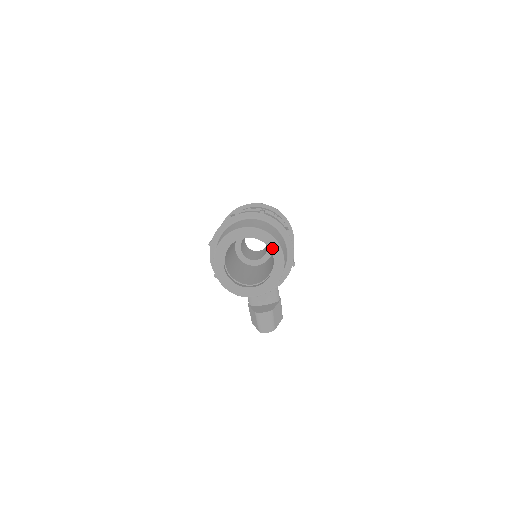
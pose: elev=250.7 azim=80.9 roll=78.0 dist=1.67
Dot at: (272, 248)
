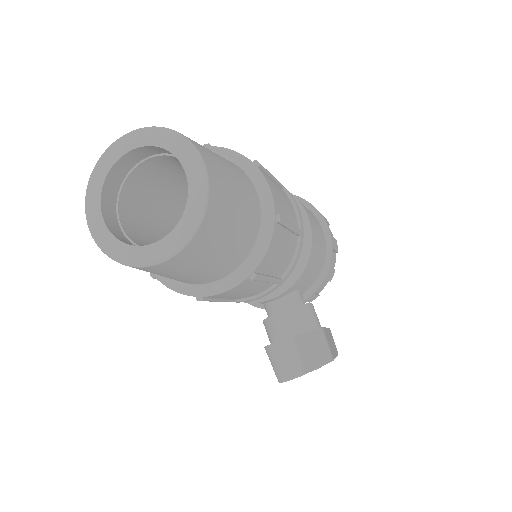
Dot at: (179, 153)
